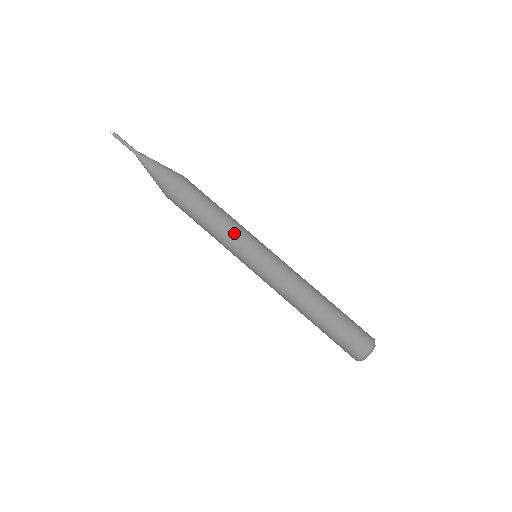
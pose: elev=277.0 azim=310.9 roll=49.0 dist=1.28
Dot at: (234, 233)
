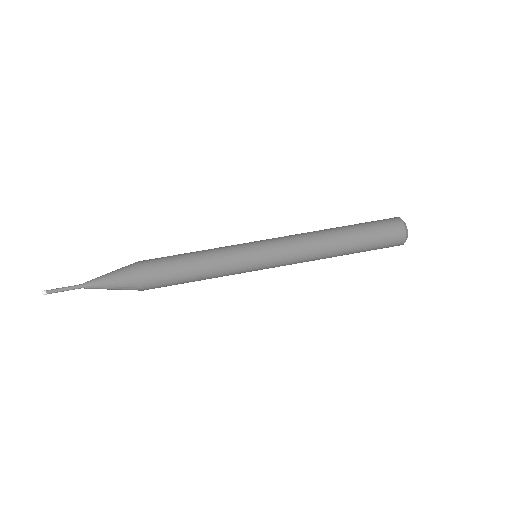
Dot at: (223, 250)
